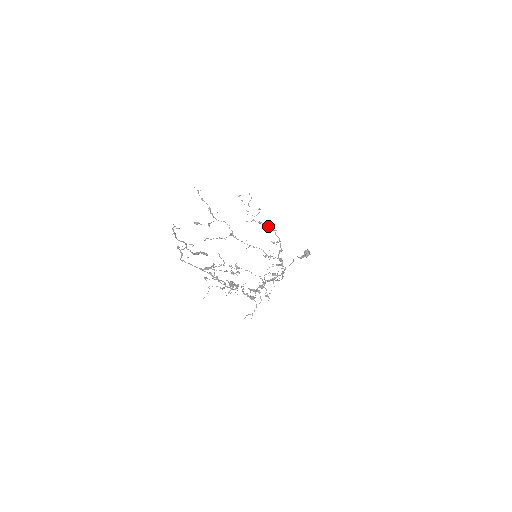
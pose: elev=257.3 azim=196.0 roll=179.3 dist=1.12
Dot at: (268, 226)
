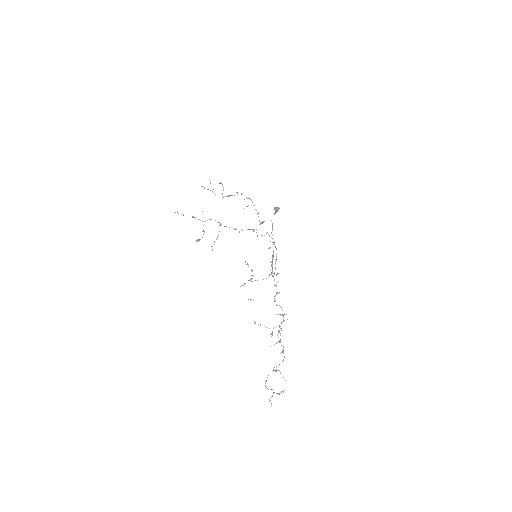
Dot at: occluded
